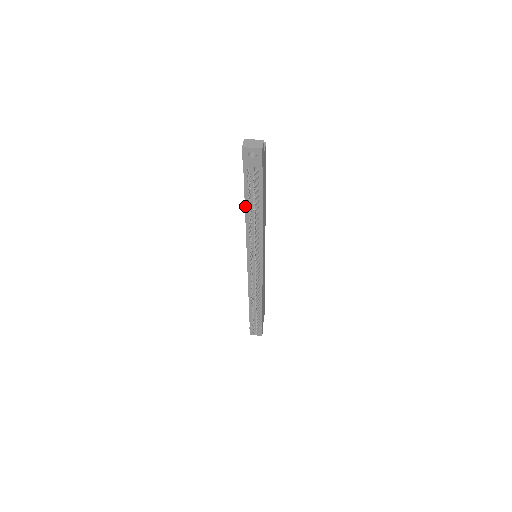
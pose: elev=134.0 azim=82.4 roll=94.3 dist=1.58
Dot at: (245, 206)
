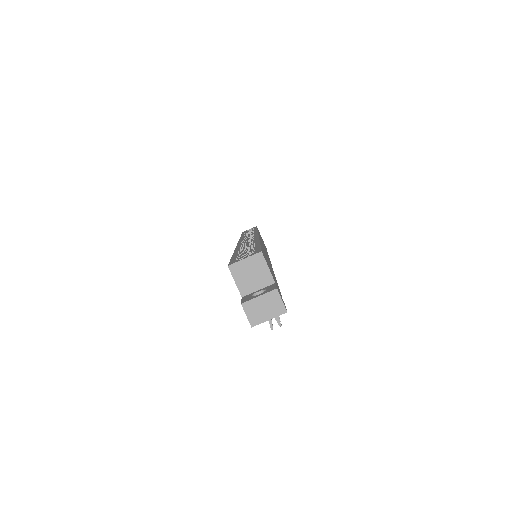
Dot at: occluded
